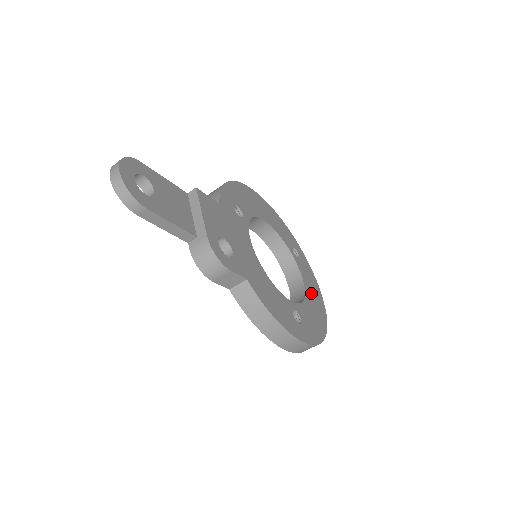
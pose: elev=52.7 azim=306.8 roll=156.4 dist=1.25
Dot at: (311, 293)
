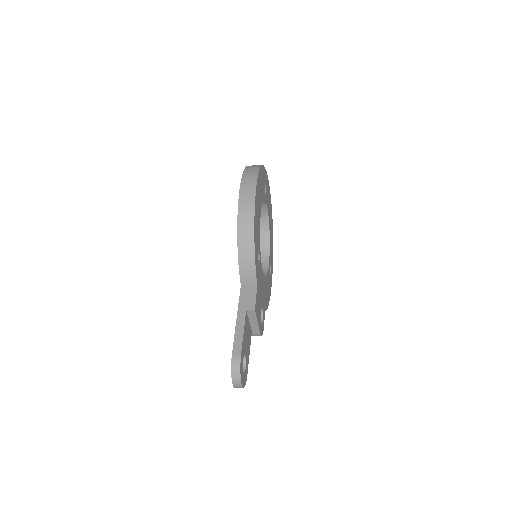
Dot at: occluded
